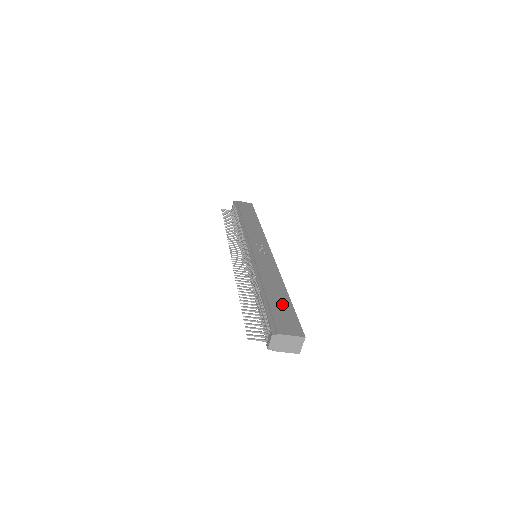
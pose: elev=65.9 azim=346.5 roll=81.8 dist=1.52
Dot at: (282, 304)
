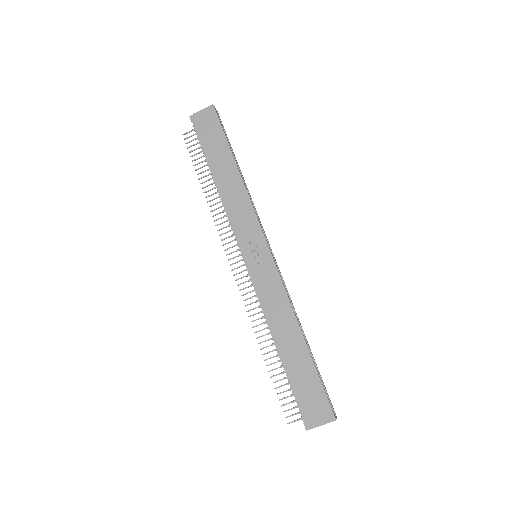
Dot at: (304, 371)
